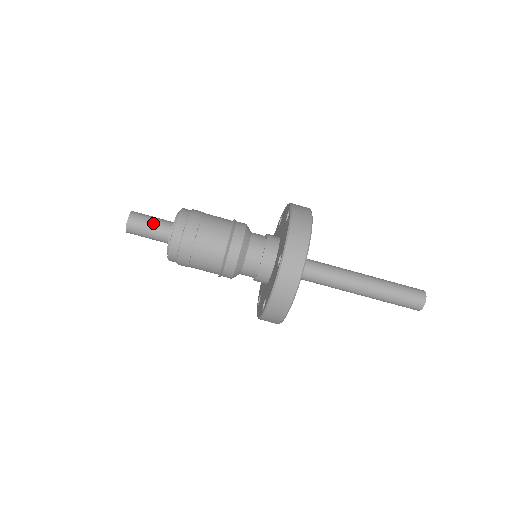
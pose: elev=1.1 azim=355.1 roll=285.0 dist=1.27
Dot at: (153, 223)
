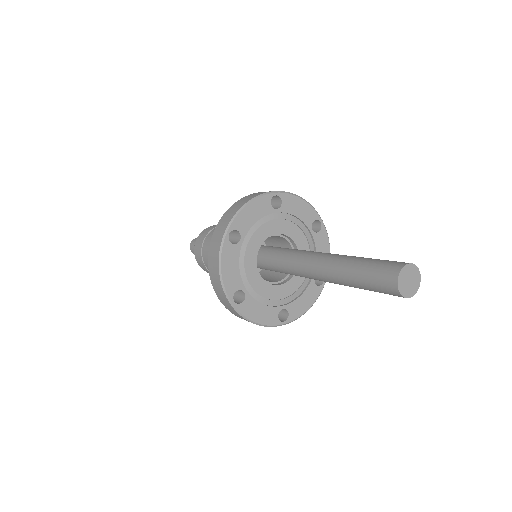
Dot at: occluded
